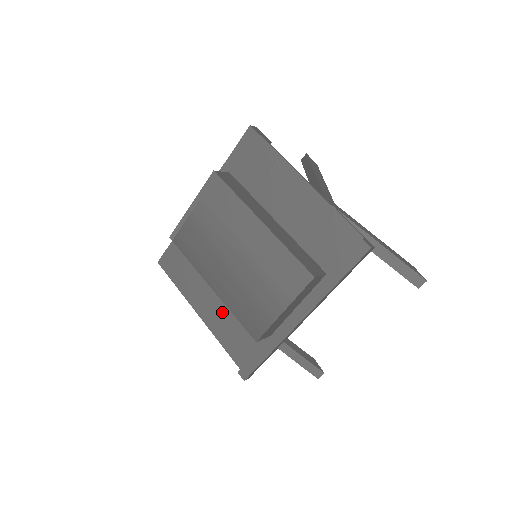
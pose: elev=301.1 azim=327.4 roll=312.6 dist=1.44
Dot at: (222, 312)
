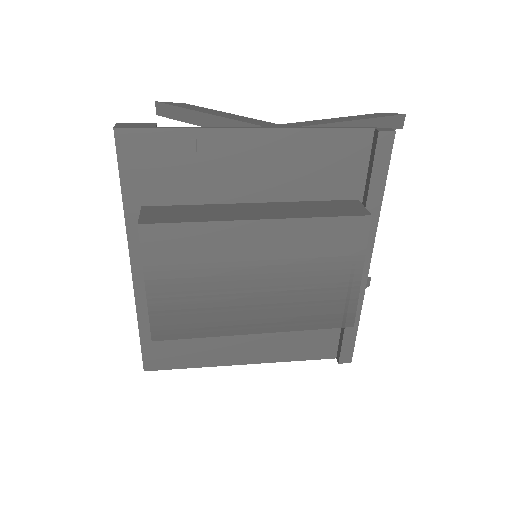
Dot at: (271, 337)
